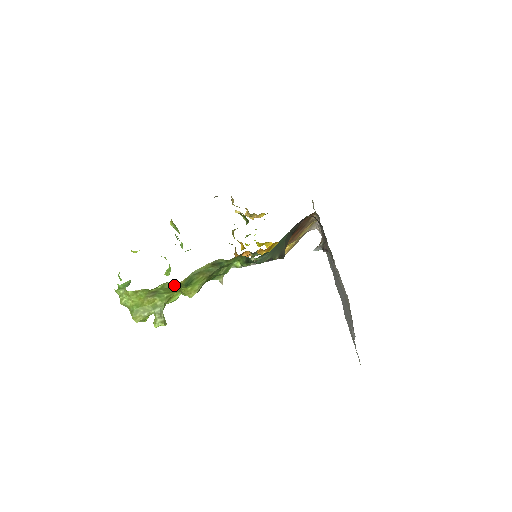
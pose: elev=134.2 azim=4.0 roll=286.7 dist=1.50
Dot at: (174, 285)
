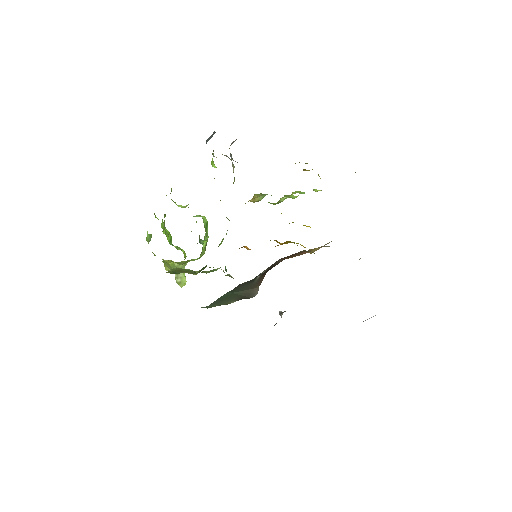
Dot at: occluded
